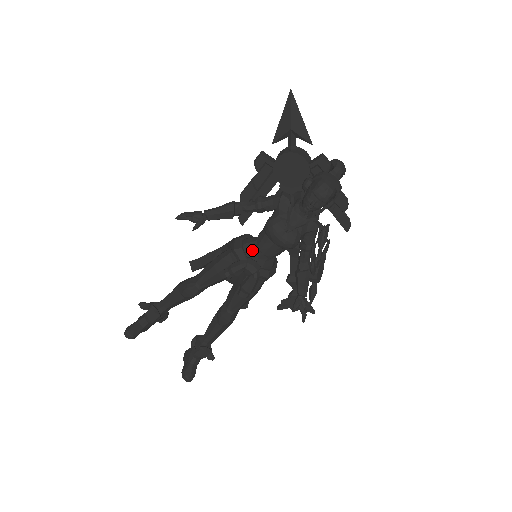
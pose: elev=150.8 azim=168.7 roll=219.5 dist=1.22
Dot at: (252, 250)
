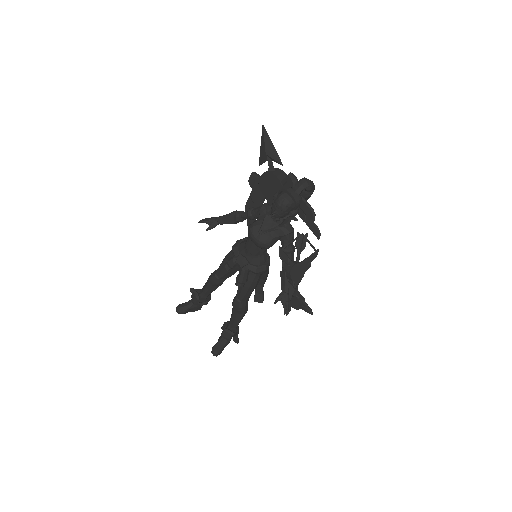
Dot at: (243, 248)
